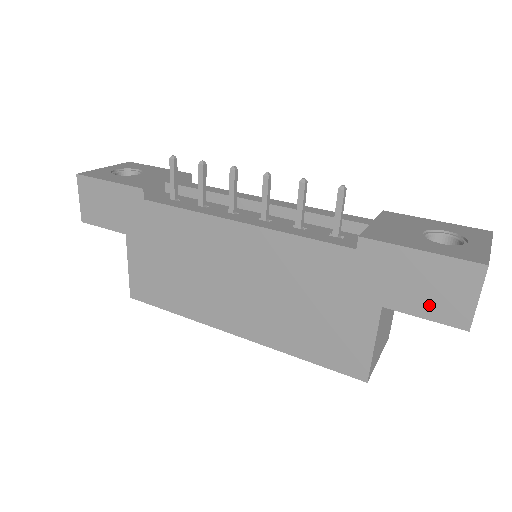
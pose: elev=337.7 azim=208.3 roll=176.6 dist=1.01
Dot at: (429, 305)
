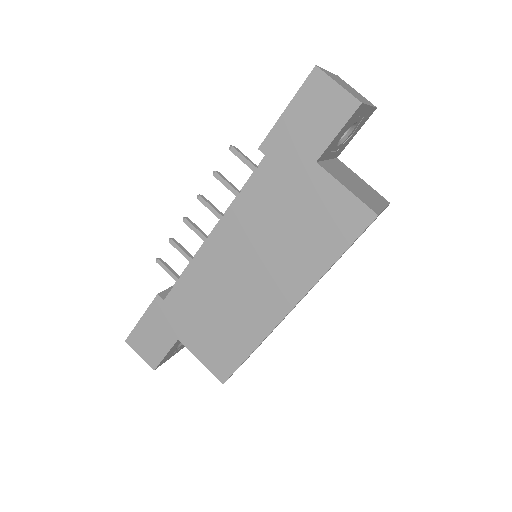
Dot at: (329, 124)
